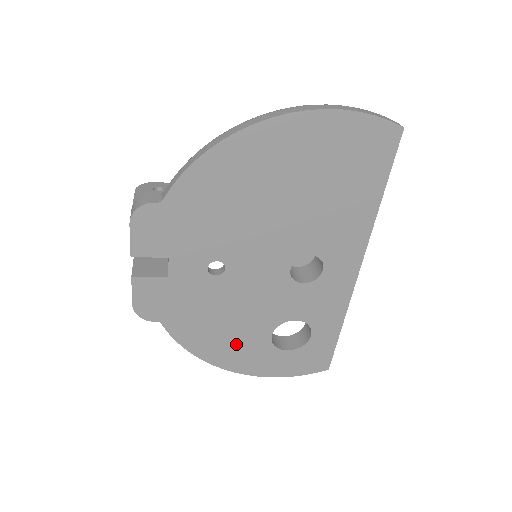
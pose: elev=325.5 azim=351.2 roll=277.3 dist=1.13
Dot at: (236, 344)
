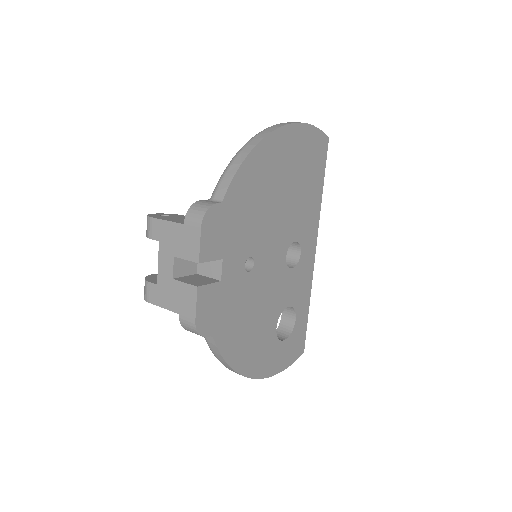
Dot at: (257, 345)
